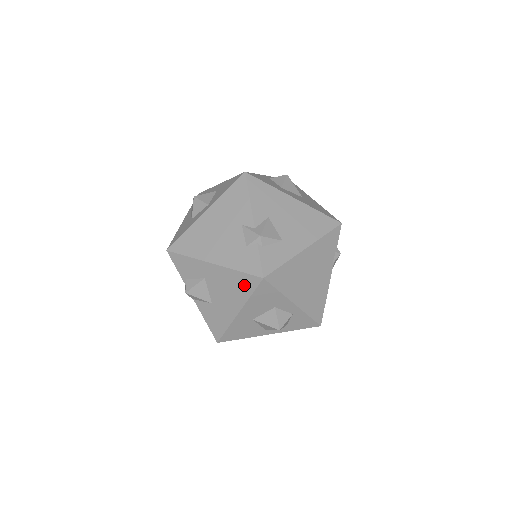
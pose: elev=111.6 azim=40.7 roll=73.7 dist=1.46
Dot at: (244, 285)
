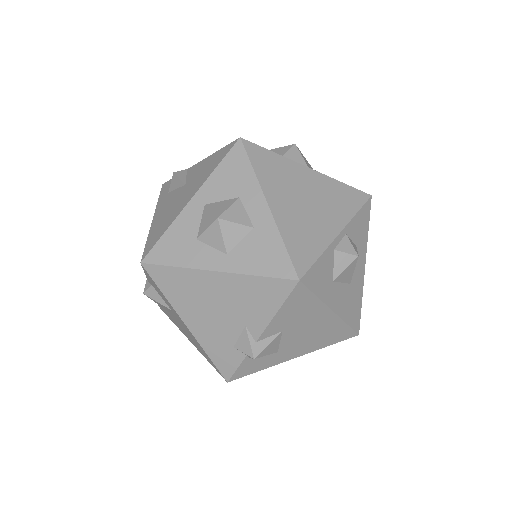
Dot at: (207, 358)
